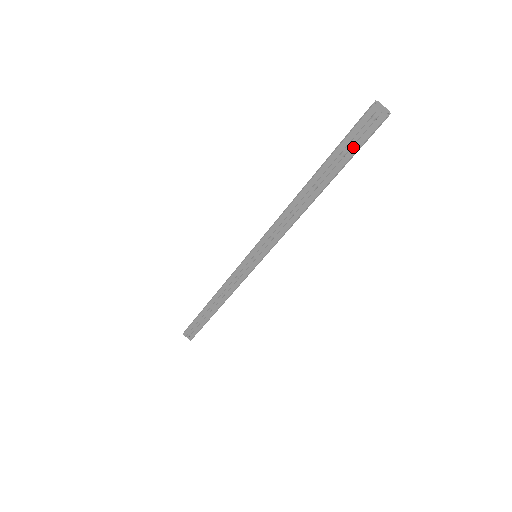
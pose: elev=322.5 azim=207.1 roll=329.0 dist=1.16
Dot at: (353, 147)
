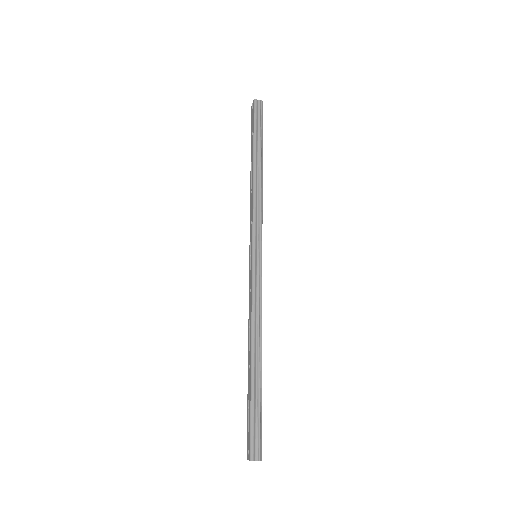
Dot at: (253, 125)
